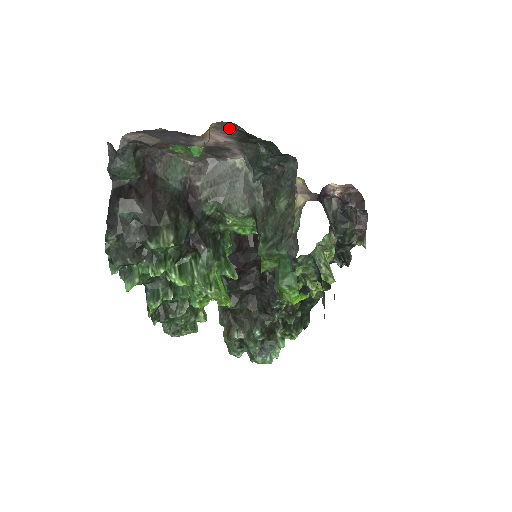
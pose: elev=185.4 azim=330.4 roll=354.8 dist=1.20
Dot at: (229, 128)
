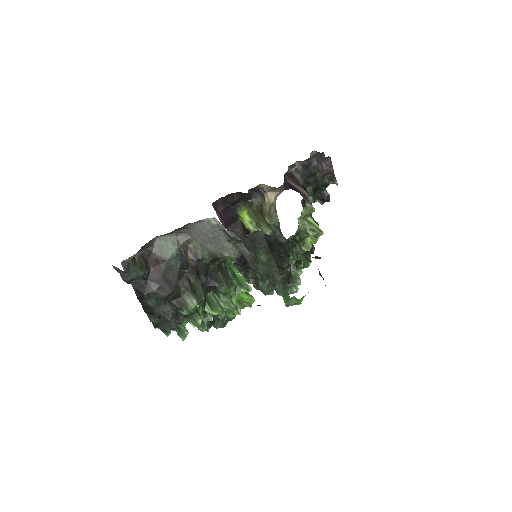
Dot at: occluded
